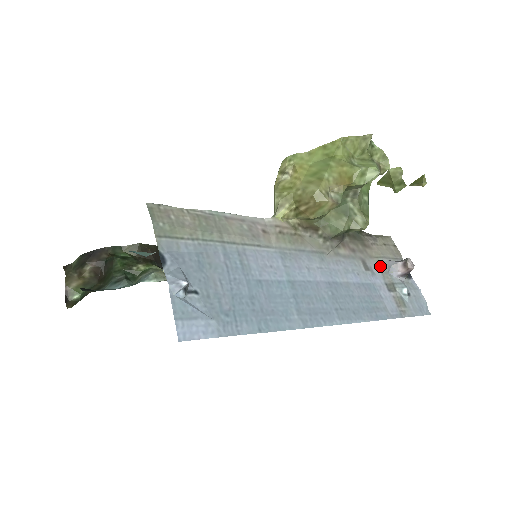
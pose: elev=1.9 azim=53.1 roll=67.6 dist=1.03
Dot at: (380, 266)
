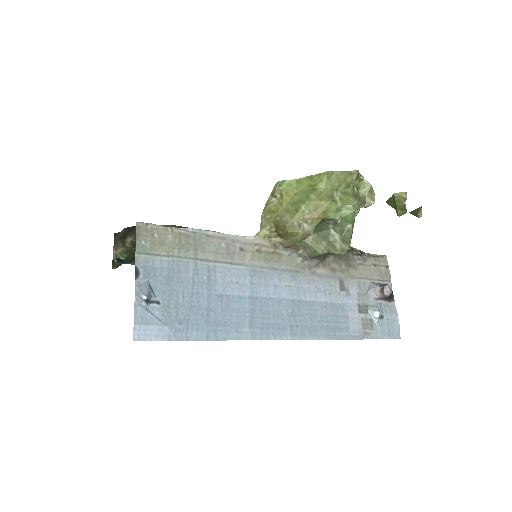
Dot at: (359, 287)
